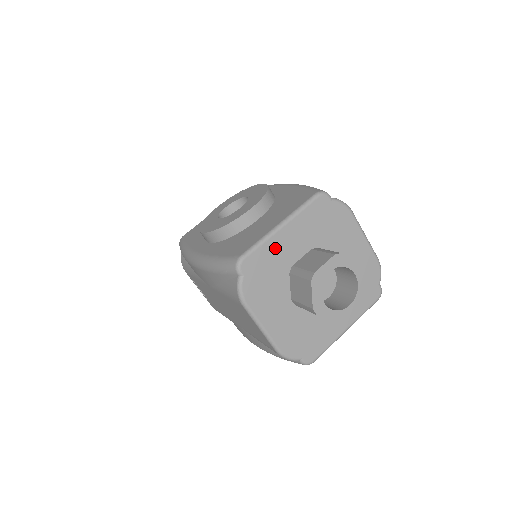
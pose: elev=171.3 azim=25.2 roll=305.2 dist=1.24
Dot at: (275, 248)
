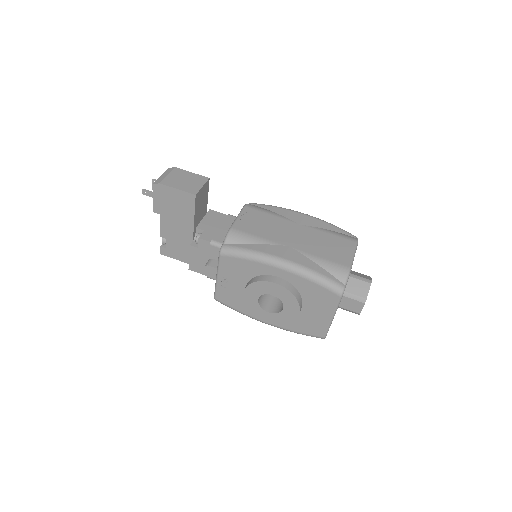
Dot at: occluded
